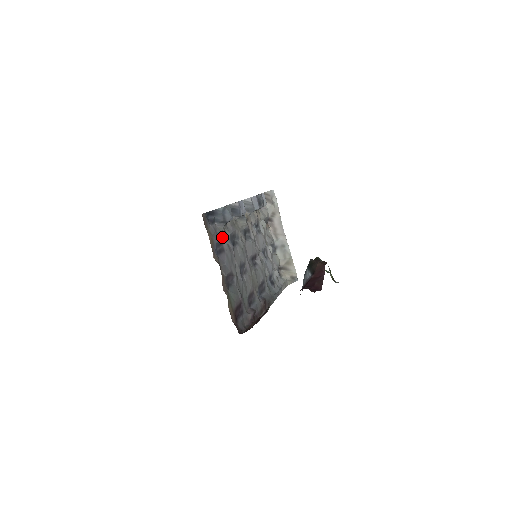
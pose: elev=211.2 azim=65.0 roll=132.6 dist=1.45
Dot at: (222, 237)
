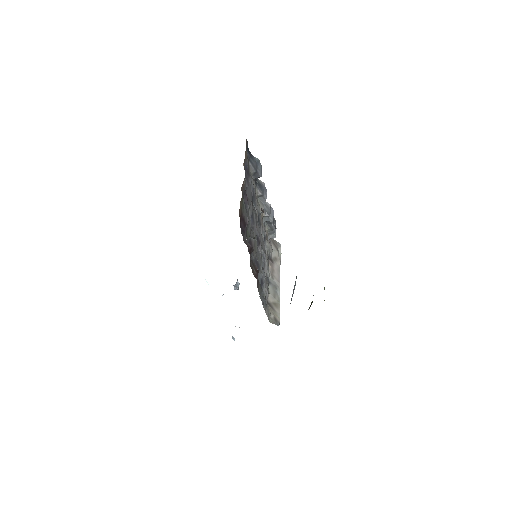
Dot at: (250, 175)
